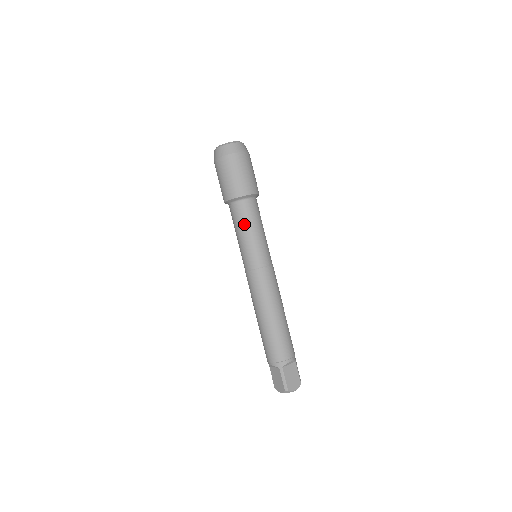
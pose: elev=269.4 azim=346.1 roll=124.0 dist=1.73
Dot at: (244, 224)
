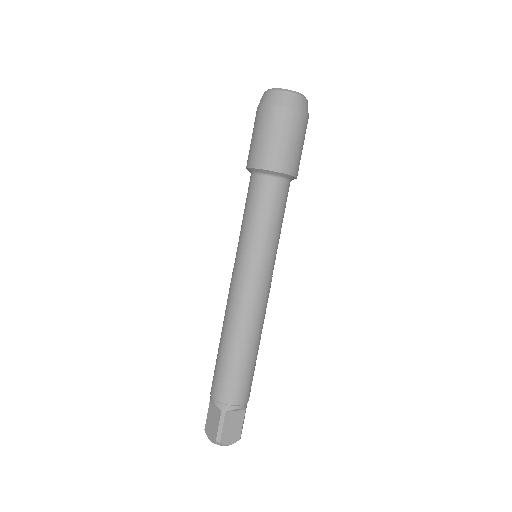
Dot at: (260, 209)
